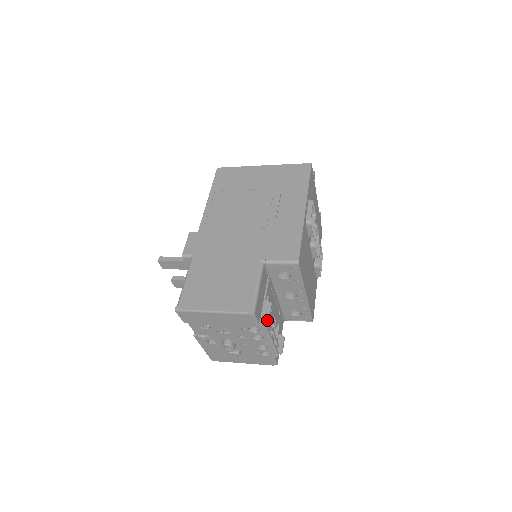
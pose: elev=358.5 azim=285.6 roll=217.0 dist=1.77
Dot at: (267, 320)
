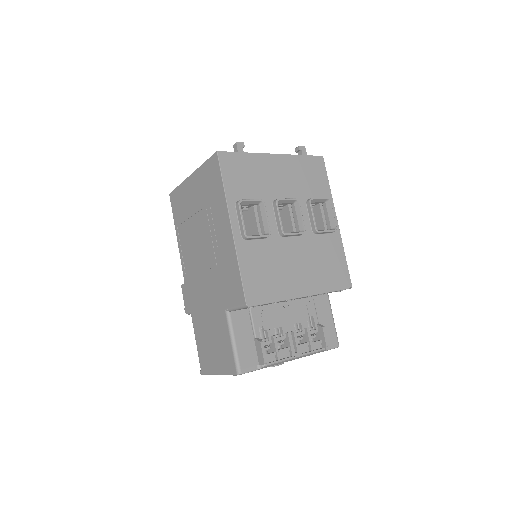
Dot at: (263, 363)
